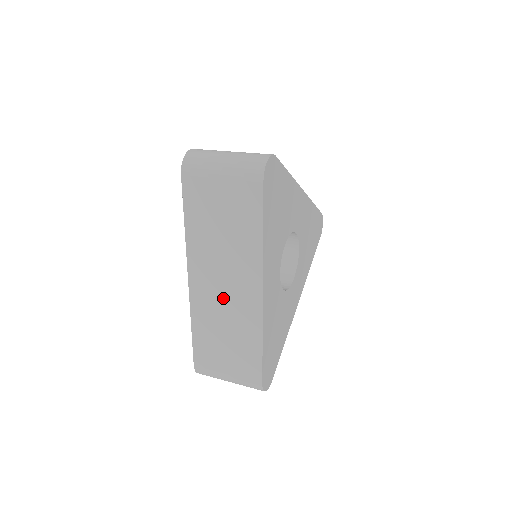
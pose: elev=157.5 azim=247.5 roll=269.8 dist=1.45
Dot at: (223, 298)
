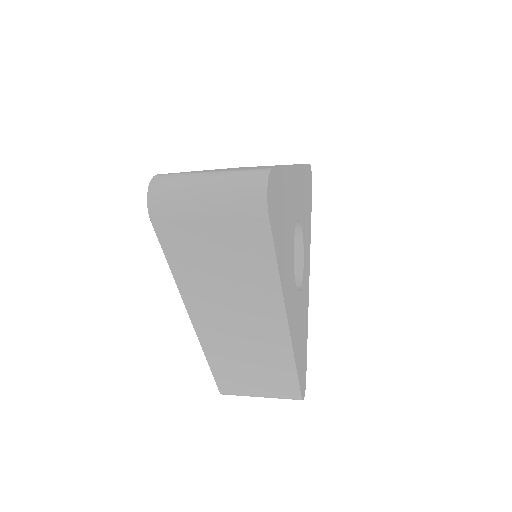
Dot at: (240, 335)
